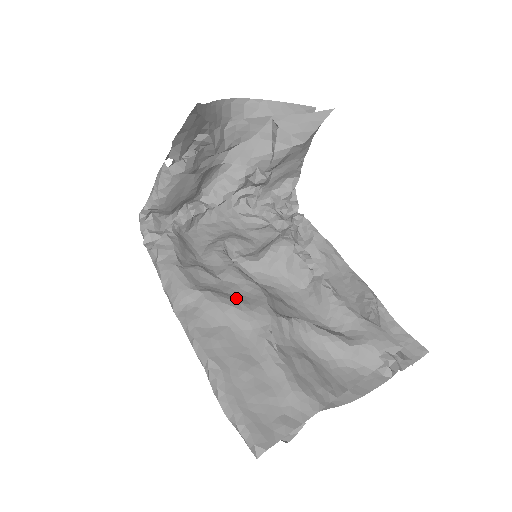
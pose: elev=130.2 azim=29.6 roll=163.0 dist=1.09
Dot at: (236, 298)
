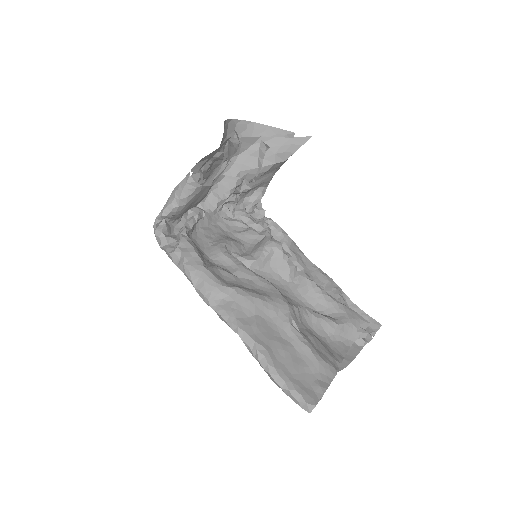
Dot at: (258, 292)
